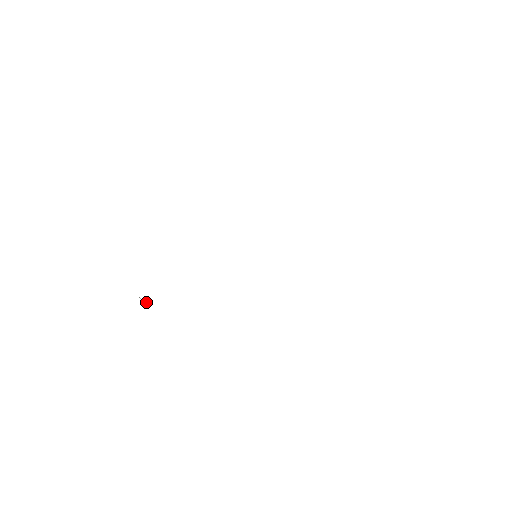
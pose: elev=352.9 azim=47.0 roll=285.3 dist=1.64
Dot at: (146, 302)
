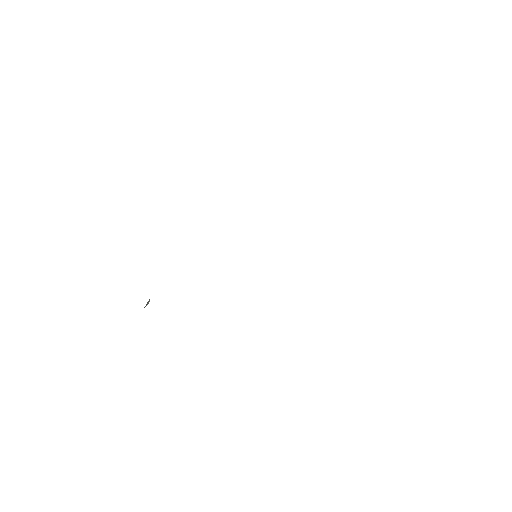
Dot at: occluded
